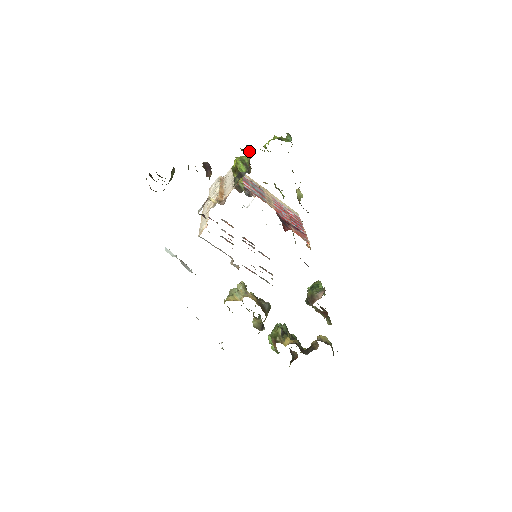
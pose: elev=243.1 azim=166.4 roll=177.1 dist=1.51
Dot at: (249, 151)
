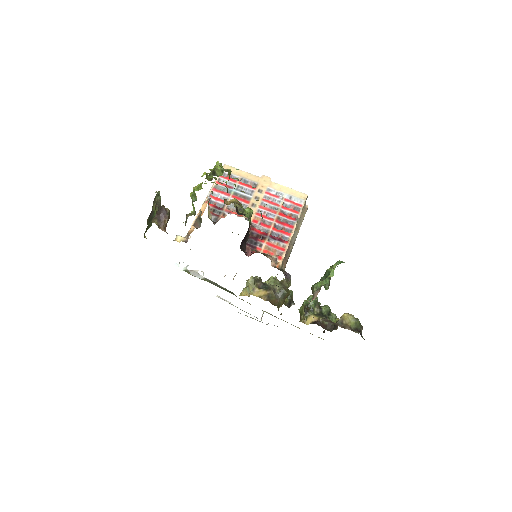
Dot at: occluded
